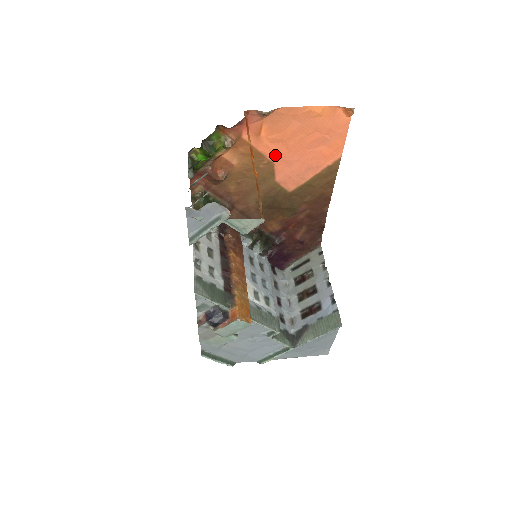
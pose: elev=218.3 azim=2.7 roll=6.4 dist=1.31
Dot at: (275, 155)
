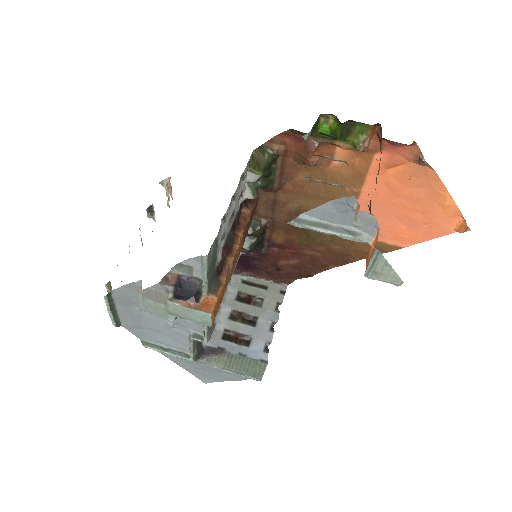
Dot at: (371, 194)
